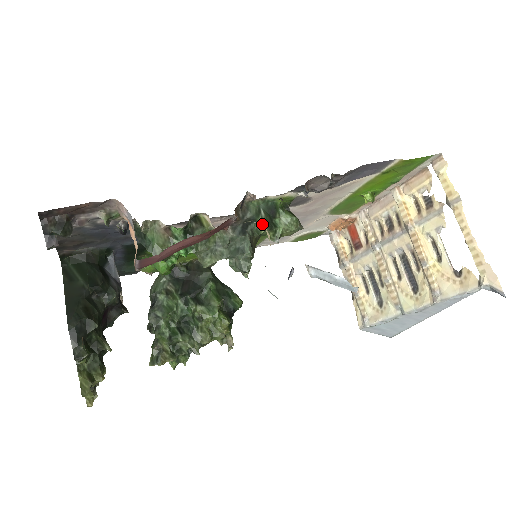
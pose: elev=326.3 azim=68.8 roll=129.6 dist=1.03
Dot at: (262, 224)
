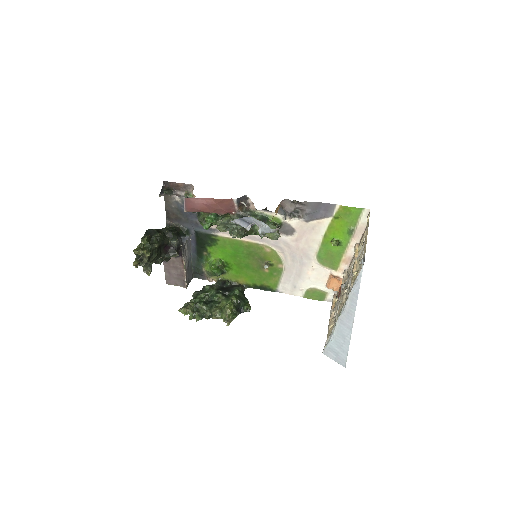
Dot at: occluded
